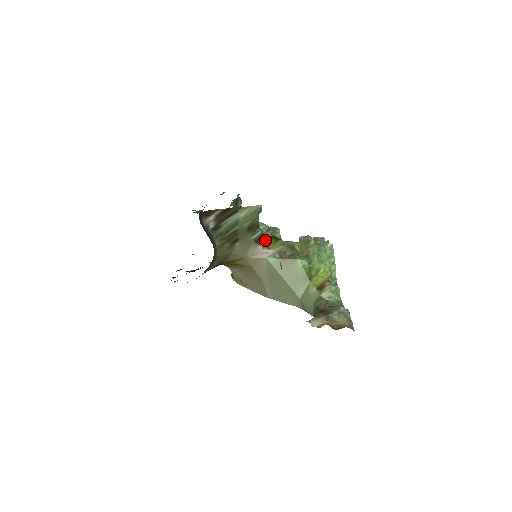
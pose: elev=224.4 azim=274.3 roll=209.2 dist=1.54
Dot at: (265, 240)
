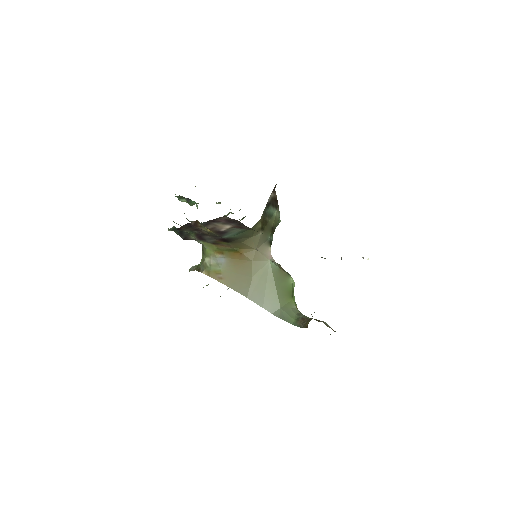
Dot at: occluded
